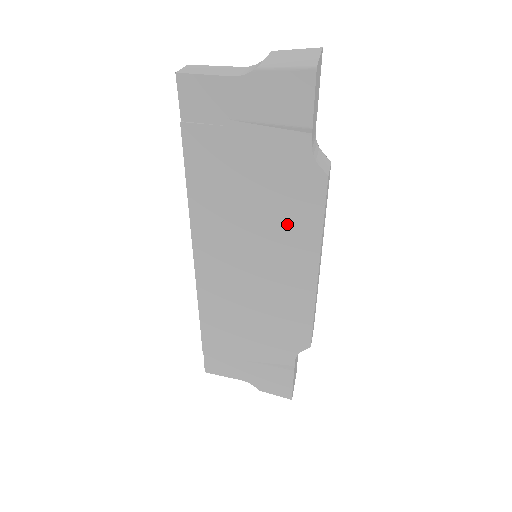
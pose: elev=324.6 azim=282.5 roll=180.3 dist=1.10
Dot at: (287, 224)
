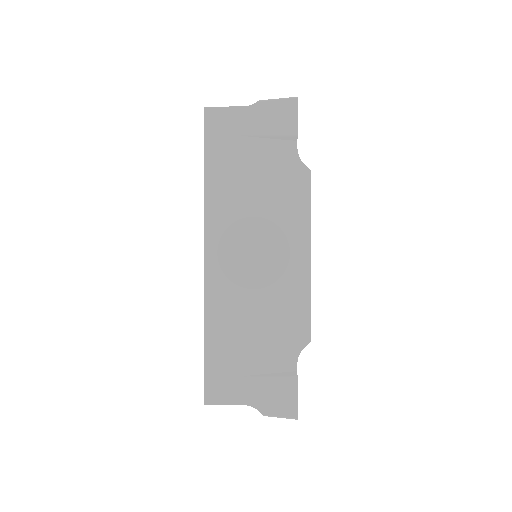
Dot at: (283, 213)
